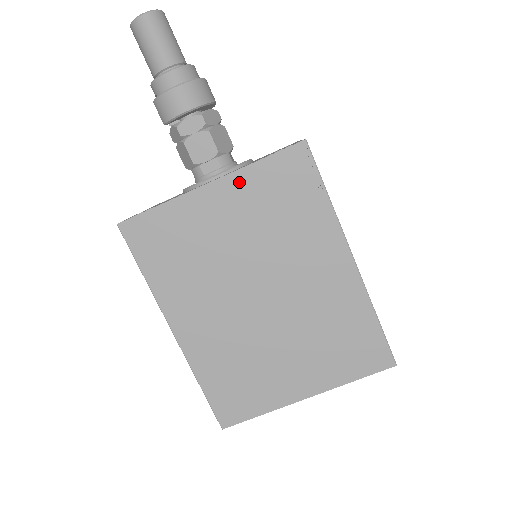
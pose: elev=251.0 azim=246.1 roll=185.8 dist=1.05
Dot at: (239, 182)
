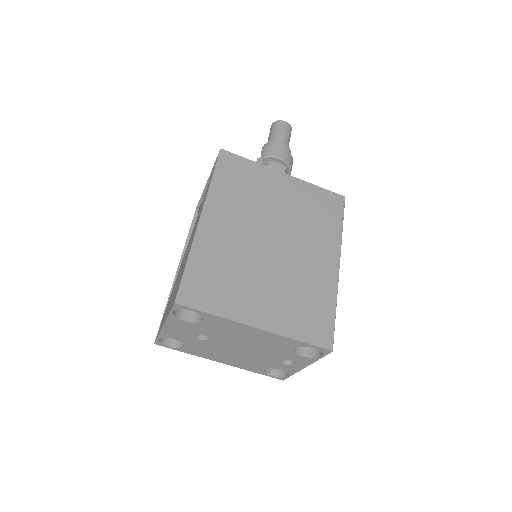
Dot at: (301, 185)
